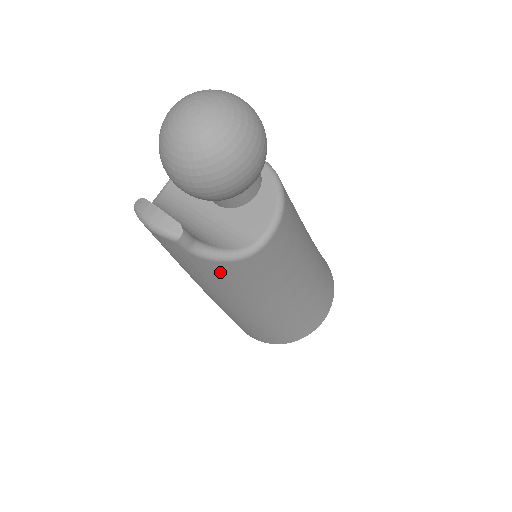
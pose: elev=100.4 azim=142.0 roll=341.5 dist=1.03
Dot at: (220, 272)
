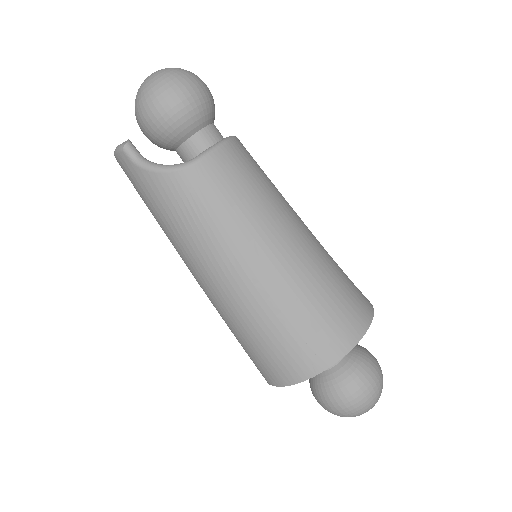
Dot at: (167, 194)
